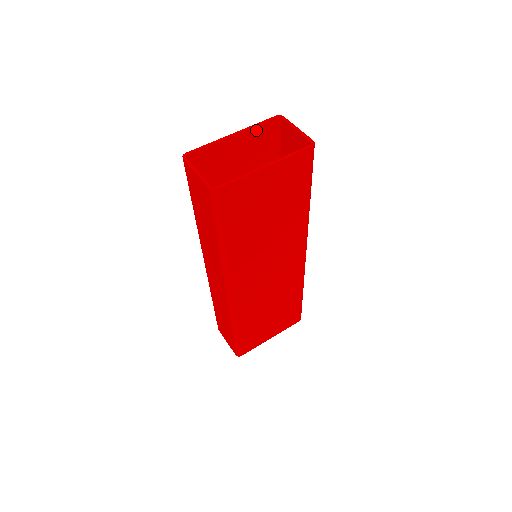
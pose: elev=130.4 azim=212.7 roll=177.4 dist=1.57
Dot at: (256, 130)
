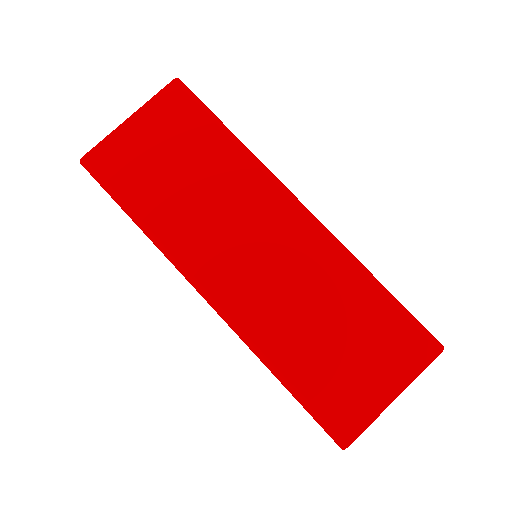
Dot at: occluded
